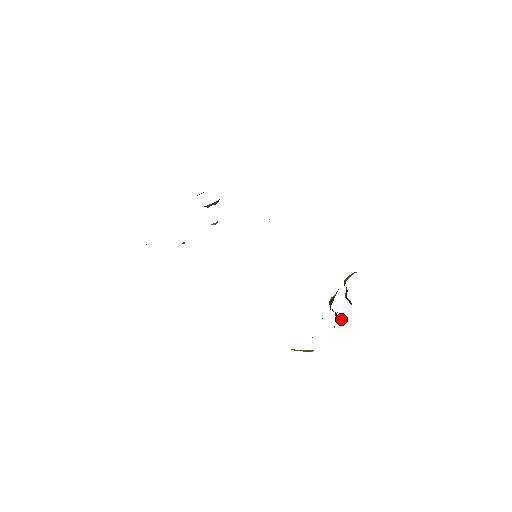
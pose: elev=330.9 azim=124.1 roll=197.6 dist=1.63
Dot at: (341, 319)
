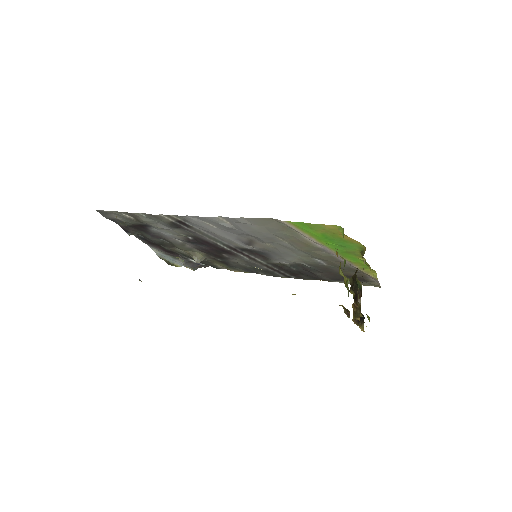
Dot at: (359, 308)
